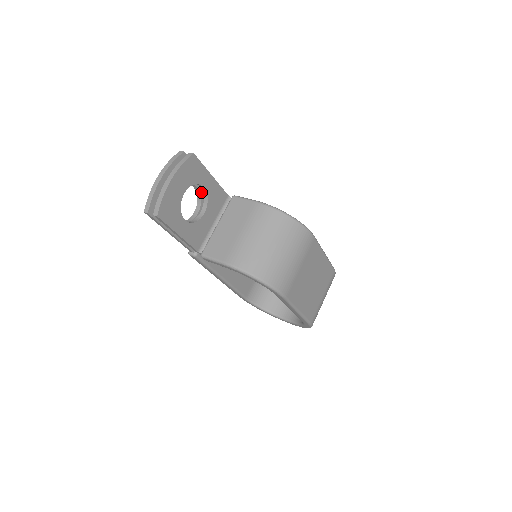
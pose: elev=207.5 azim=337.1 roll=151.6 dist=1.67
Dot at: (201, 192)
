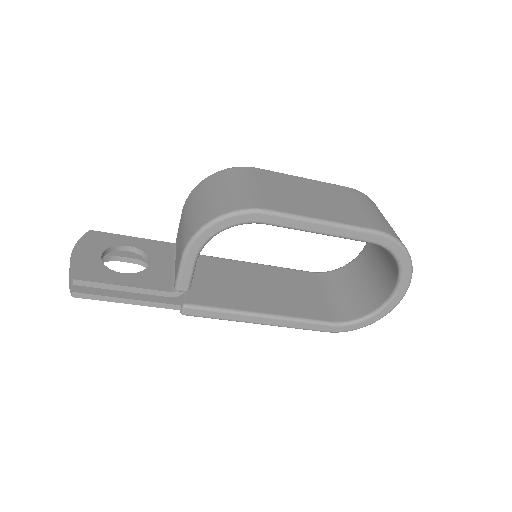
Dot at: (142, 260)
